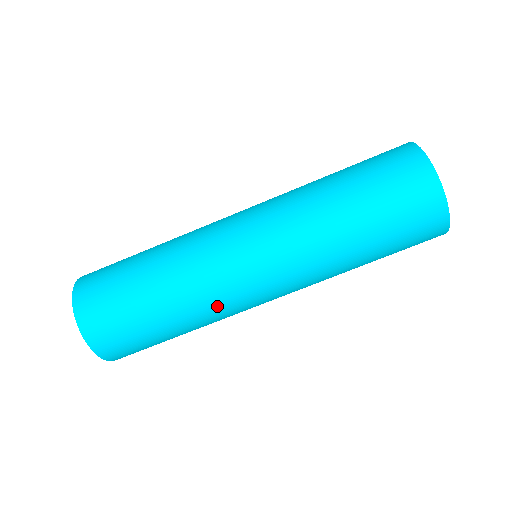
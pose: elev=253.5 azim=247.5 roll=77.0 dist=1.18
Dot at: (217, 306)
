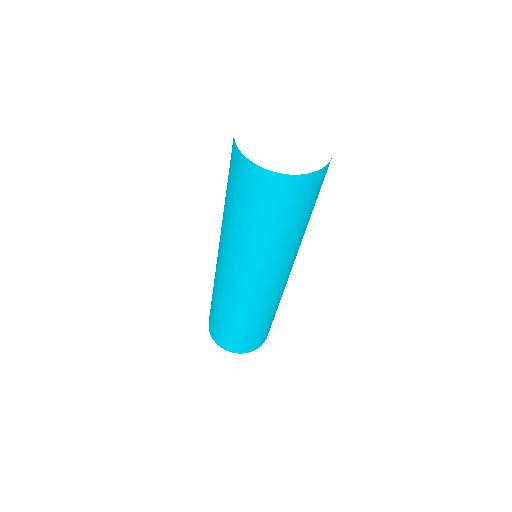
Dot at: (270, 305)
